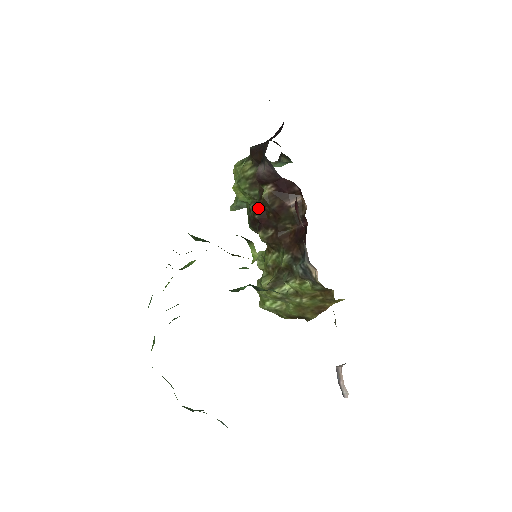
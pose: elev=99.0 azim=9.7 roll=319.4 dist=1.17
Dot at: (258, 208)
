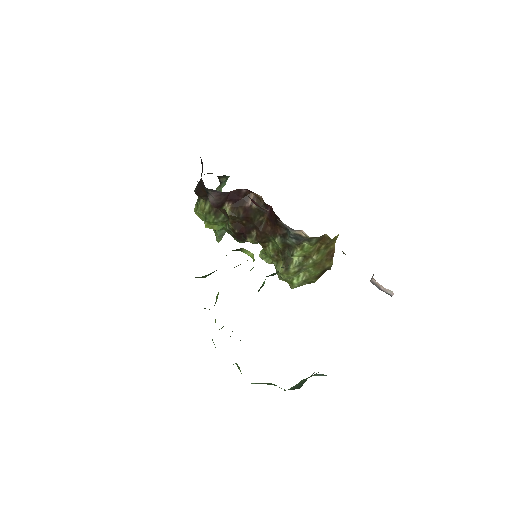
Dot at: (232, 225)
